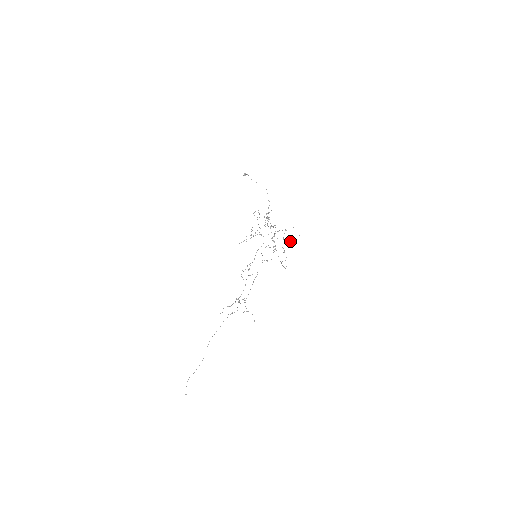
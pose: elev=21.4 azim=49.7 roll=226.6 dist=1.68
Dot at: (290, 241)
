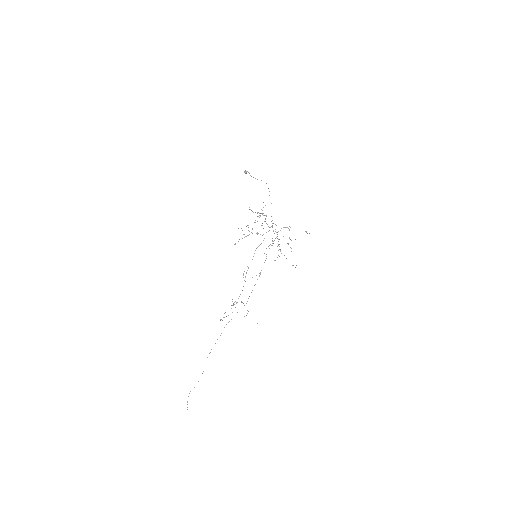
Dot at: occluded
